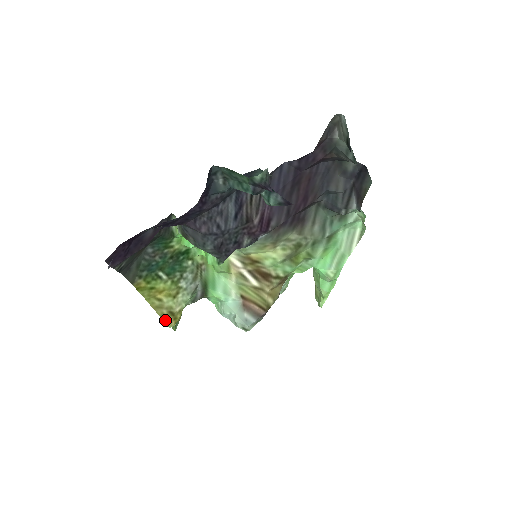
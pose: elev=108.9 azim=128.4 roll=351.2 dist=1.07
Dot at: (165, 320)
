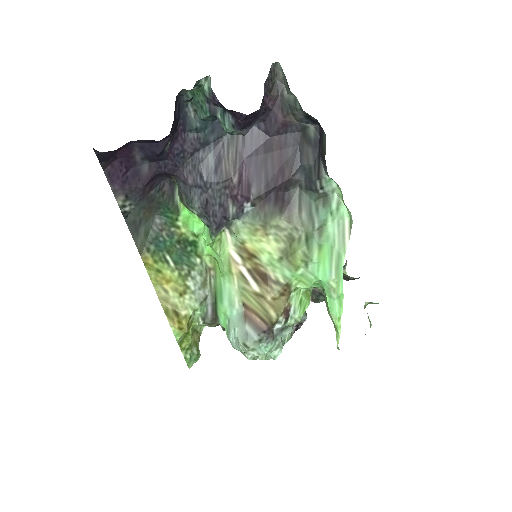
Dot at: (168, 317)
